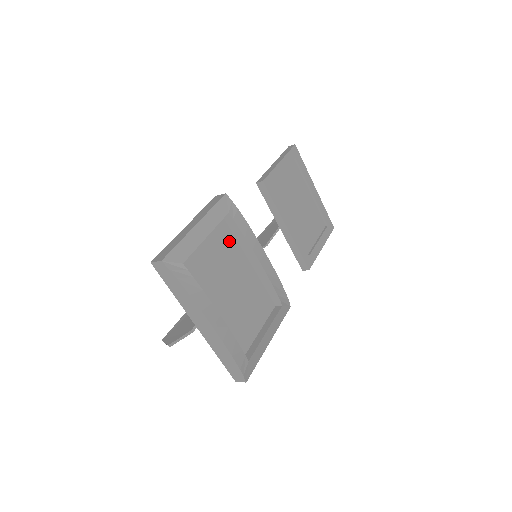
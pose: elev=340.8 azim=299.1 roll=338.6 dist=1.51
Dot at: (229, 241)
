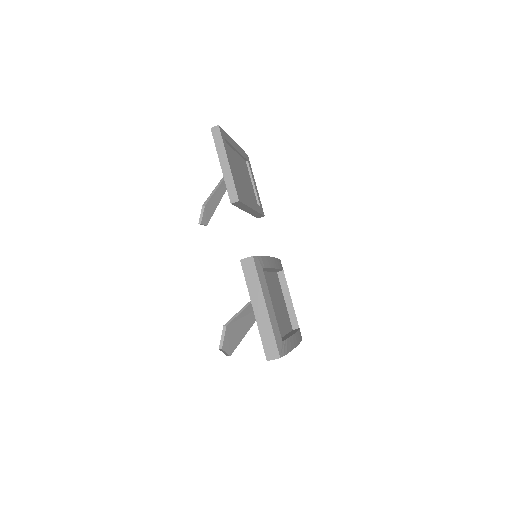
Dot at: occluded
